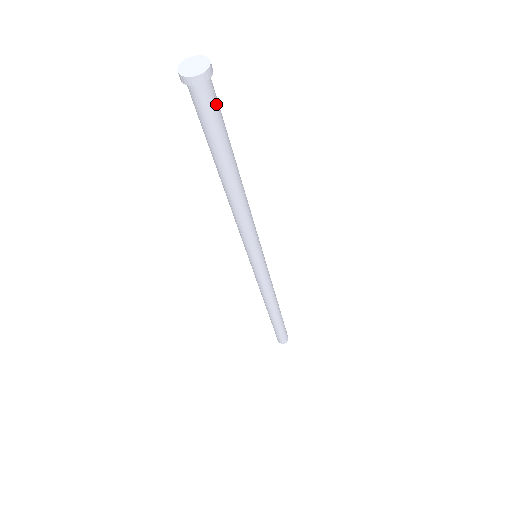
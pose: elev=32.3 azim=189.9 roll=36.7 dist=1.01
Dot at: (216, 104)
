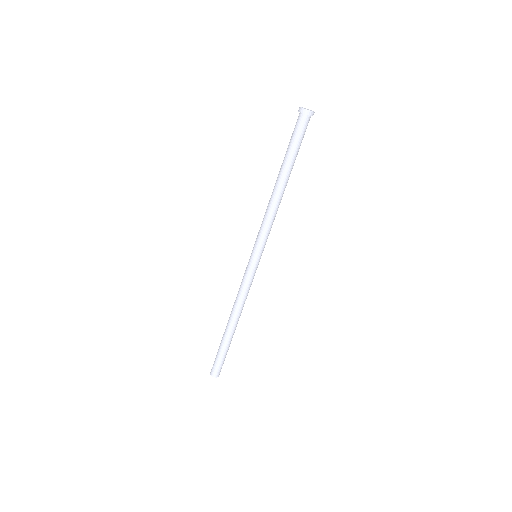
Dot at: (302, 131)
